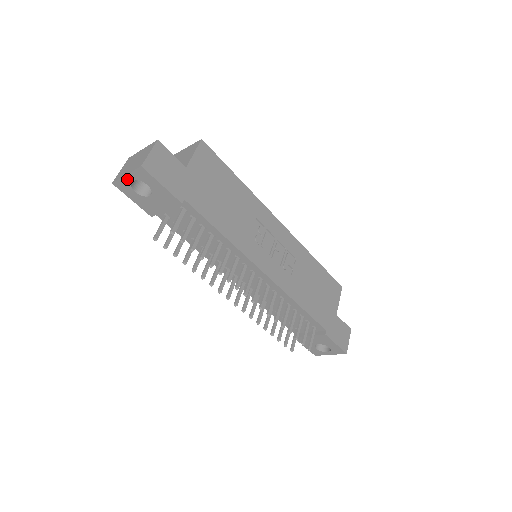
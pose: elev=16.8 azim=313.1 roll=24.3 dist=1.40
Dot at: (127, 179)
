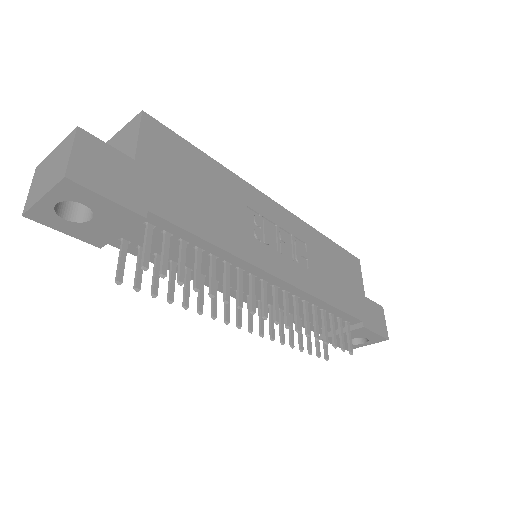
Dot at: (46, 203)
